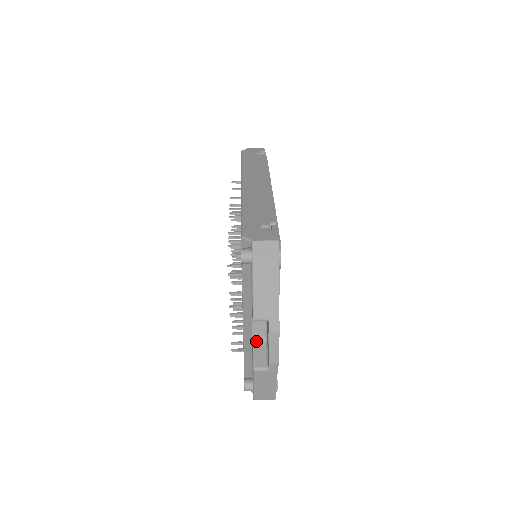
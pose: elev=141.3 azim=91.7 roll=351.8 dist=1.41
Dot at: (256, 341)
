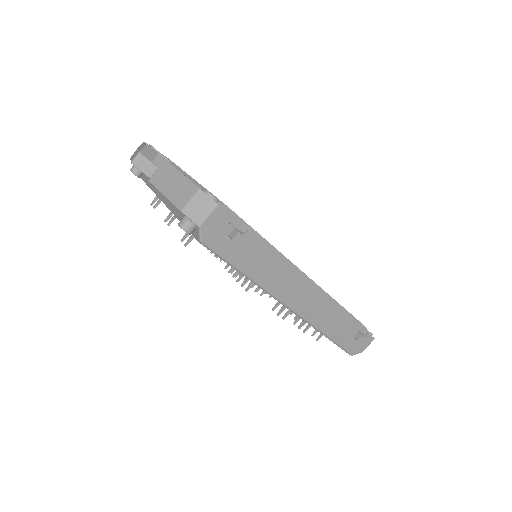
Dot at: occluded
